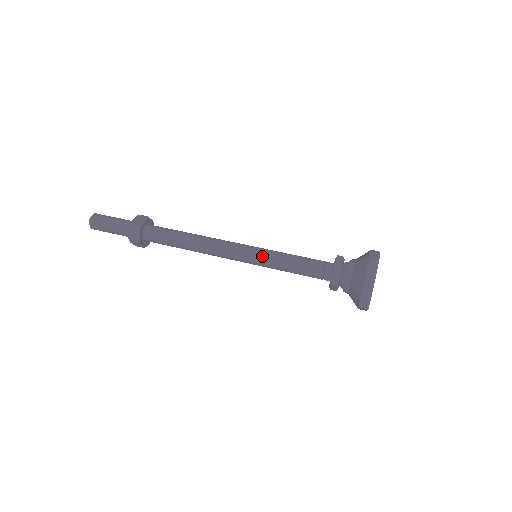
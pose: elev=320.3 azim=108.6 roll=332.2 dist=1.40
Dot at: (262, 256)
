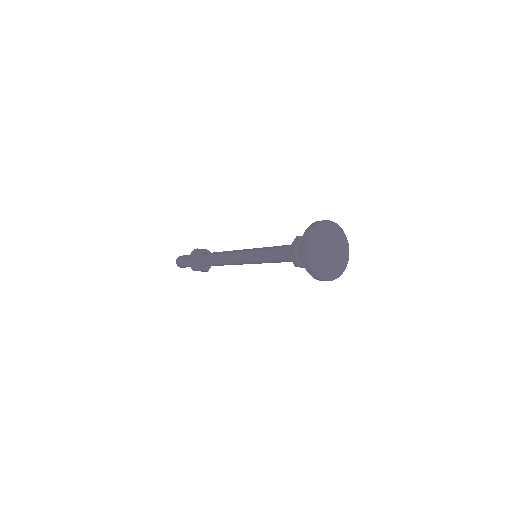
Dot at: (254, 256)
